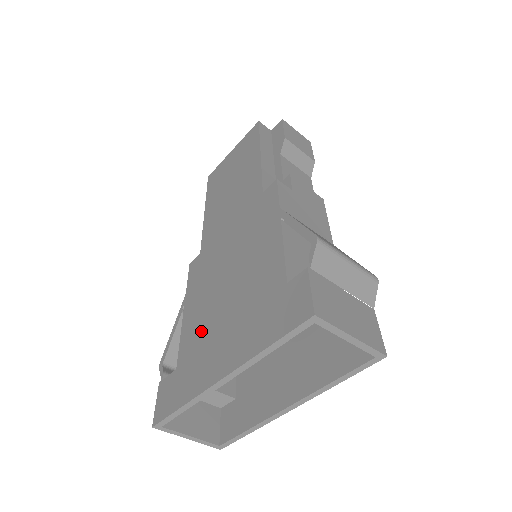
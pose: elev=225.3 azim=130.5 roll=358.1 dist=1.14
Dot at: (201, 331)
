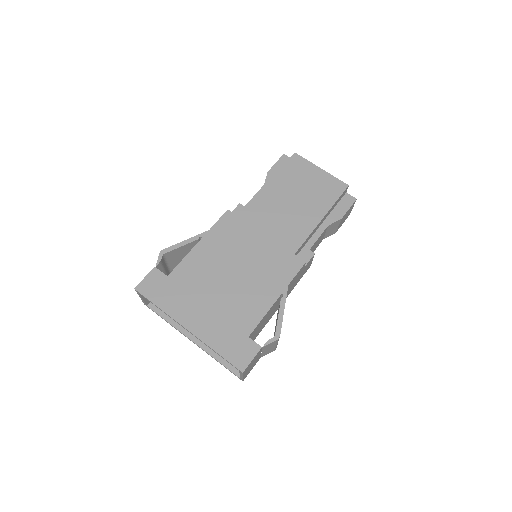
Dot at: (198, 278)
